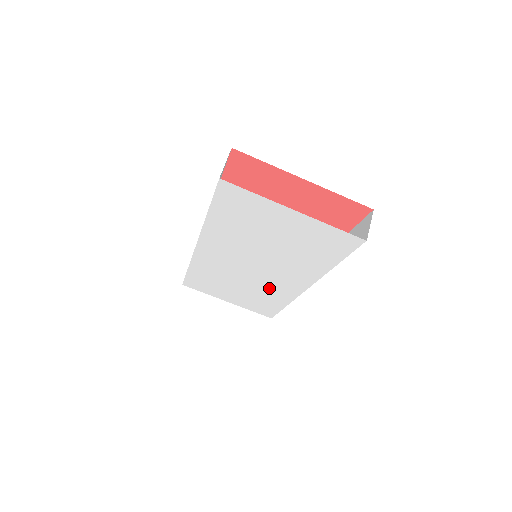
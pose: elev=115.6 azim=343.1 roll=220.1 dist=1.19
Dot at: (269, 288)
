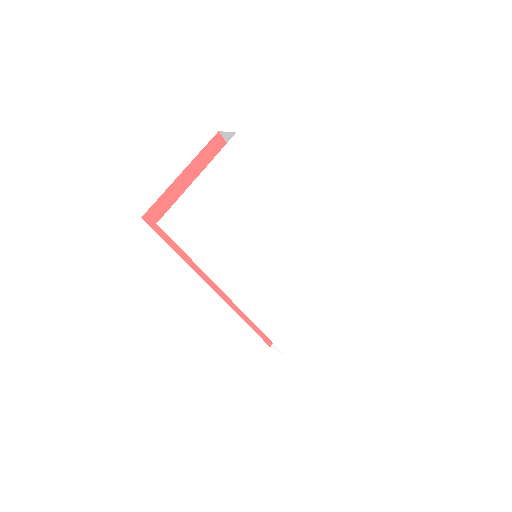
Dot at: (292, 257)
